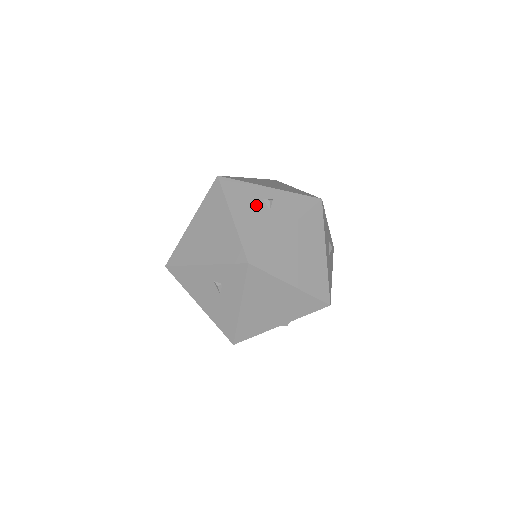
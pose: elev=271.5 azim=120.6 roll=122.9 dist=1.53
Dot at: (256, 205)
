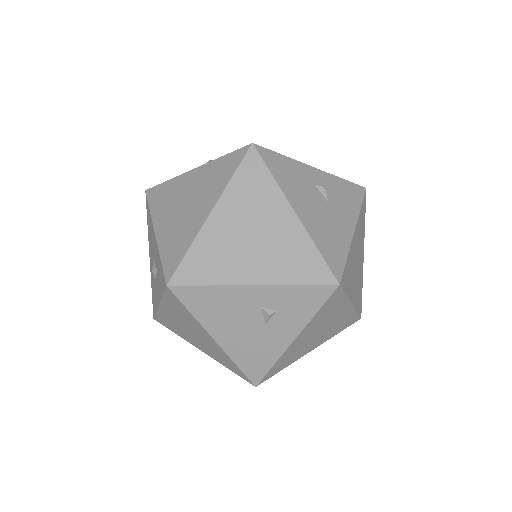
Dot at: (313, 194)
